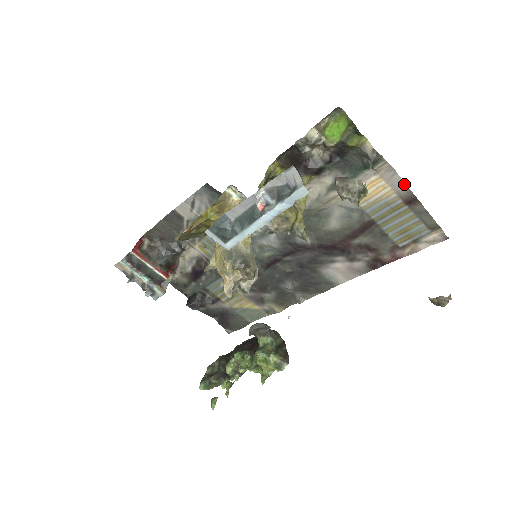
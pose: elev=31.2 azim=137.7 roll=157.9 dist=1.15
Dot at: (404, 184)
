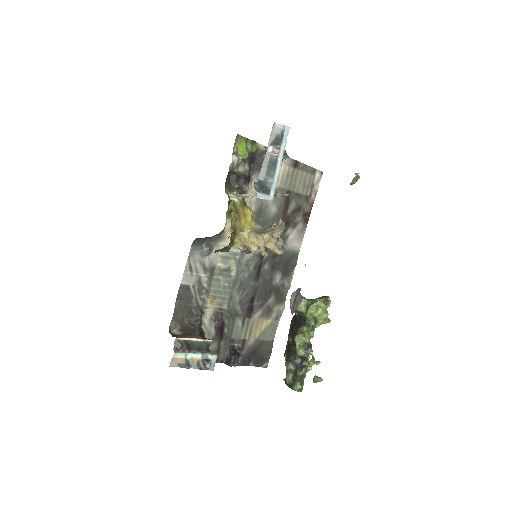
Dot at: occluded
